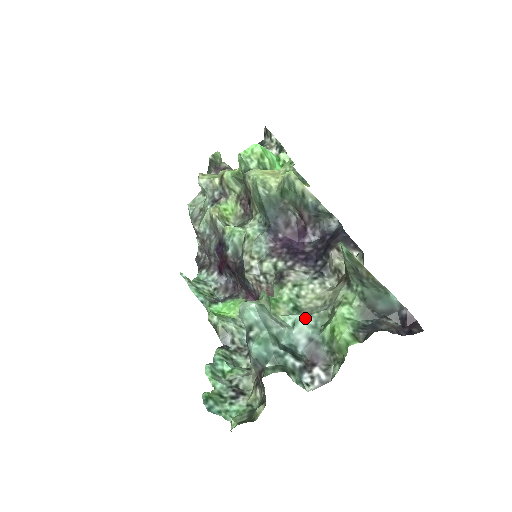
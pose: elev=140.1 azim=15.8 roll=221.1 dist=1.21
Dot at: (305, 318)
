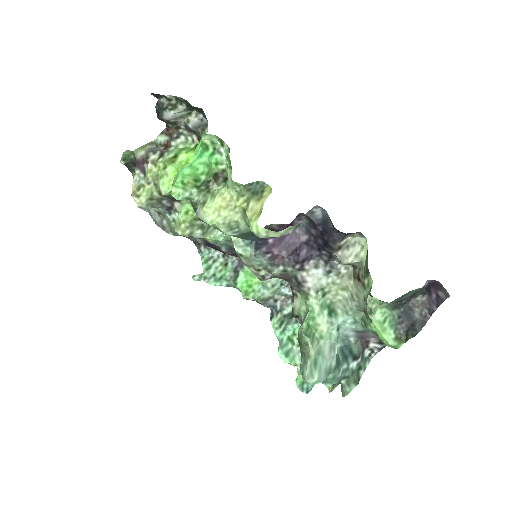
Dot at: (344, 321)
